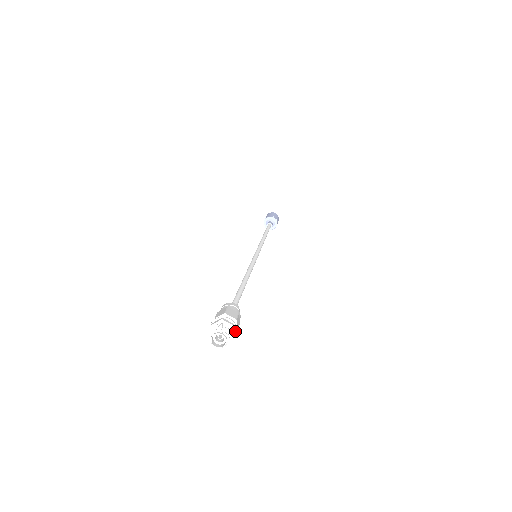
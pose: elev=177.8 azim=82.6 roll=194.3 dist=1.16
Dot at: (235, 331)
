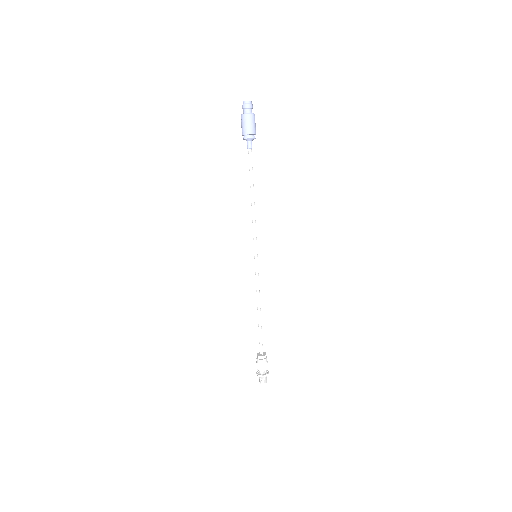
Dot at: (268, 372)
